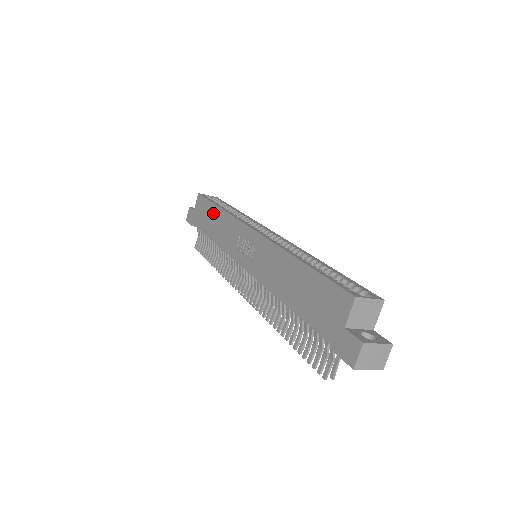
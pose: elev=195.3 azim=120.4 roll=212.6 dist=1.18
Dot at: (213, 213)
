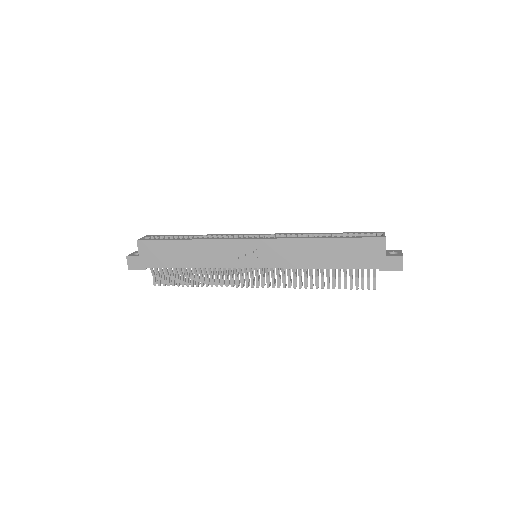
Dot at: (180, 247)
